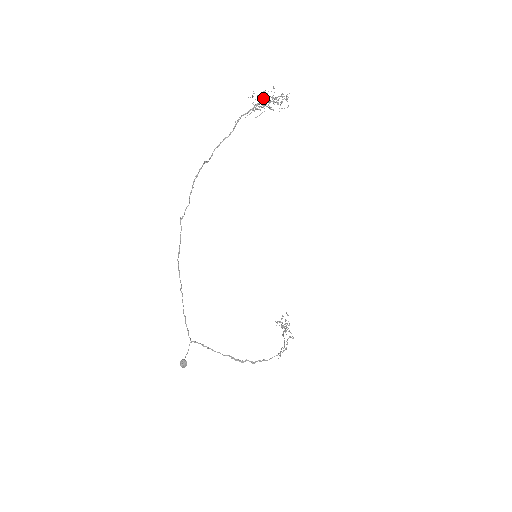
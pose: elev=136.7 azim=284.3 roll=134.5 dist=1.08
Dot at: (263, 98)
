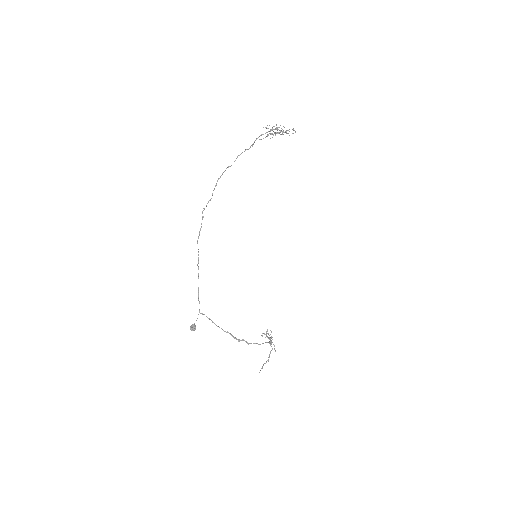
Dot at: (275, 128)
